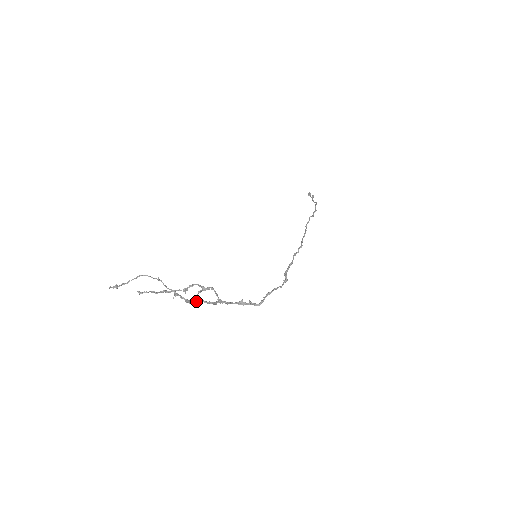
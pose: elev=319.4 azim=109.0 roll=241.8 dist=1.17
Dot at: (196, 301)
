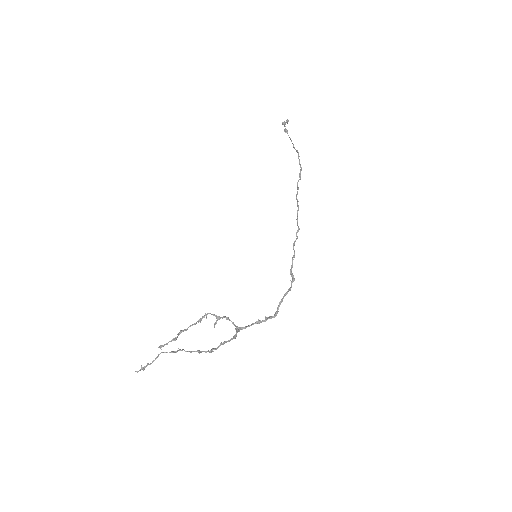
Dot at: occluded
